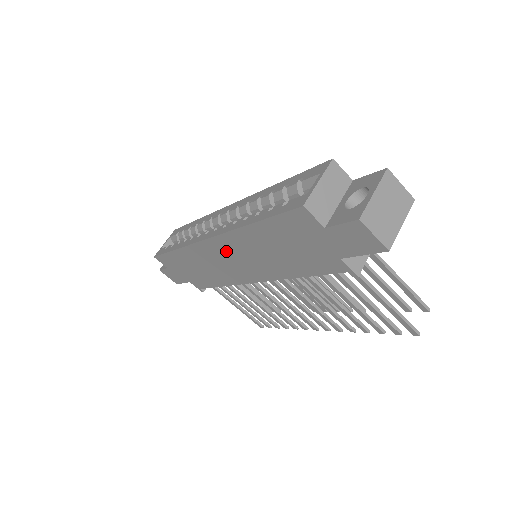
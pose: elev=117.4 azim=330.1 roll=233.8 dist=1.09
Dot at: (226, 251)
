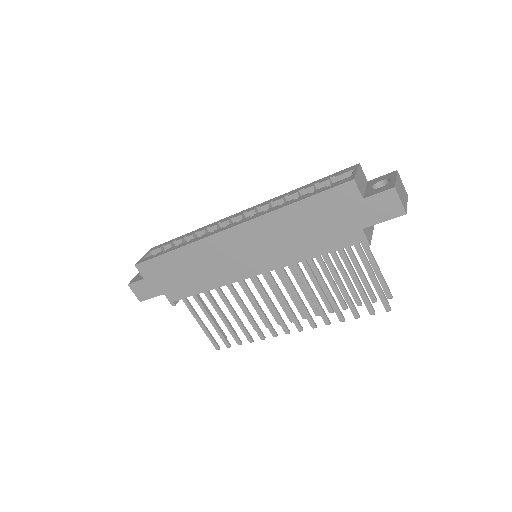
Dot at: (245, 240)
